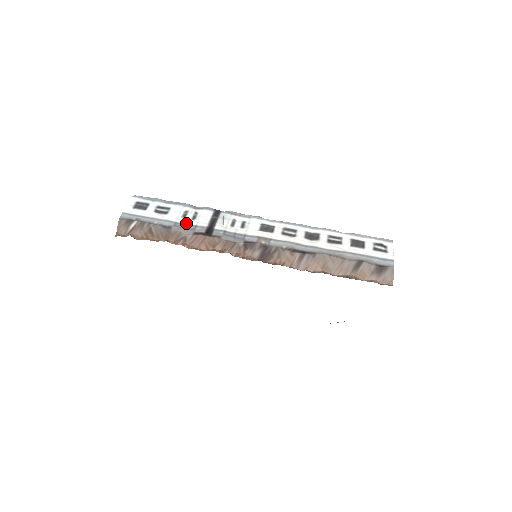
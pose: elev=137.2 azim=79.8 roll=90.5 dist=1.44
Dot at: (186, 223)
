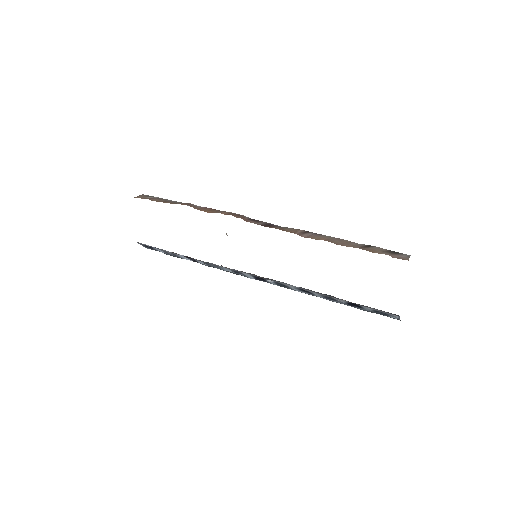
Dot at: occluded
